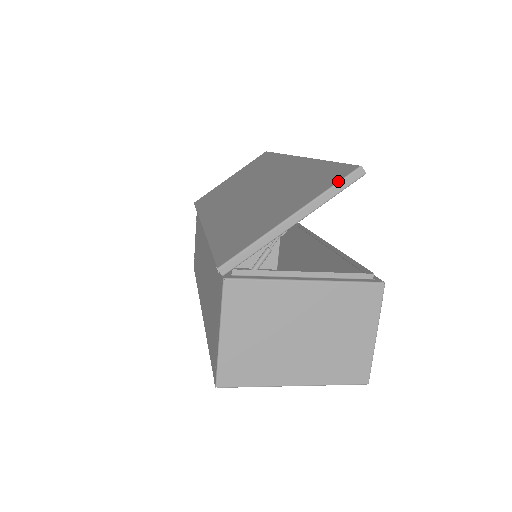
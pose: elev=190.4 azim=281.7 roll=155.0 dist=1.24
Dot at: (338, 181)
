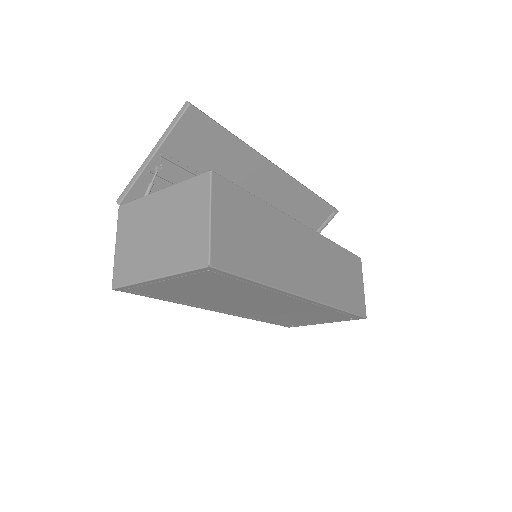
Dot at: (175, 117)
